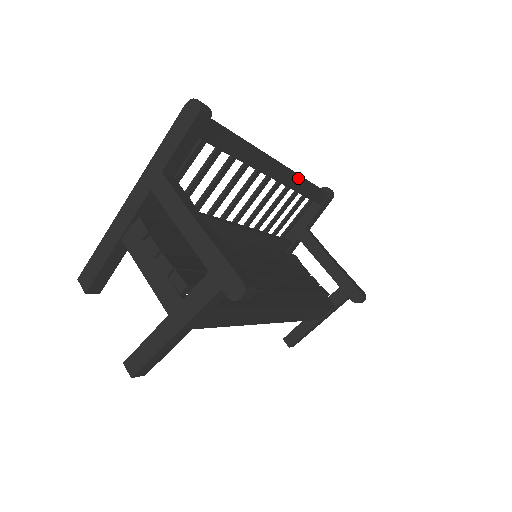
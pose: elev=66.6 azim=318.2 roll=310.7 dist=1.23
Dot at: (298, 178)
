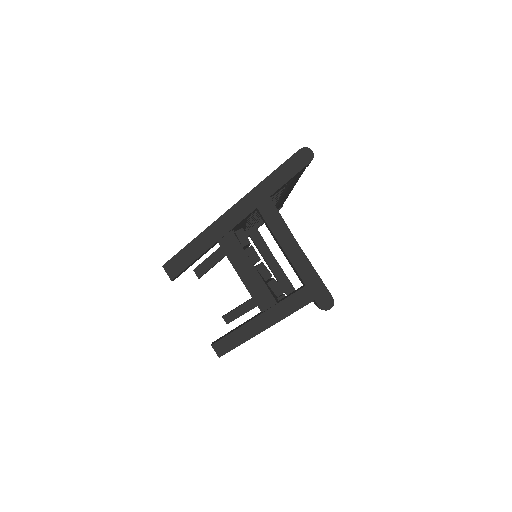
Dot at: (287, 196)
